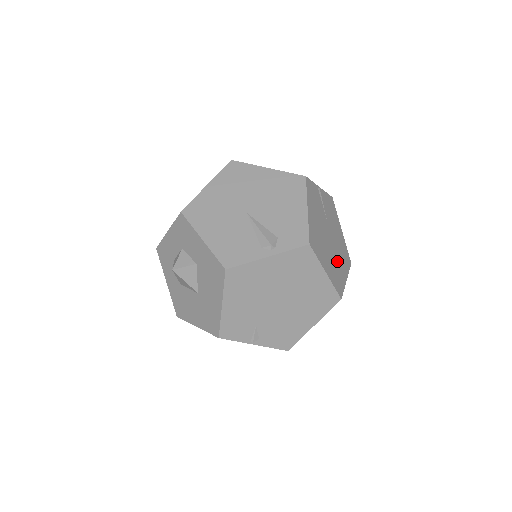
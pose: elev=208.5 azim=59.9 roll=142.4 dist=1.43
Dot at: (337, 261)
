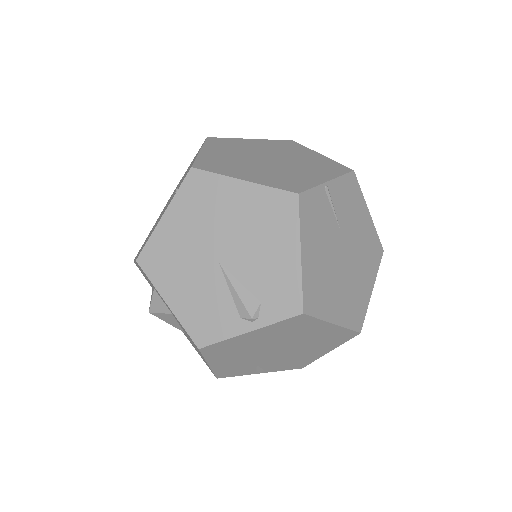
Dot at: (356, 279)
